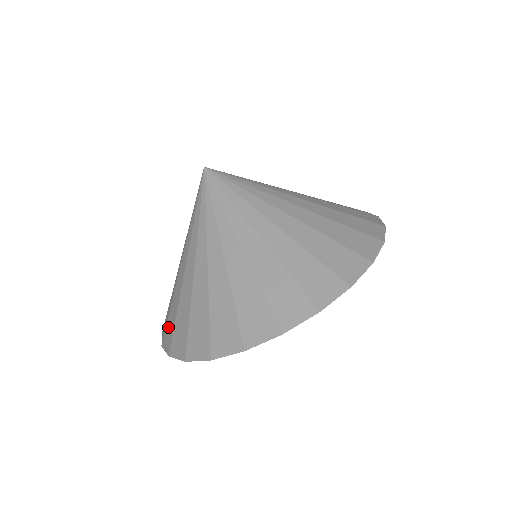
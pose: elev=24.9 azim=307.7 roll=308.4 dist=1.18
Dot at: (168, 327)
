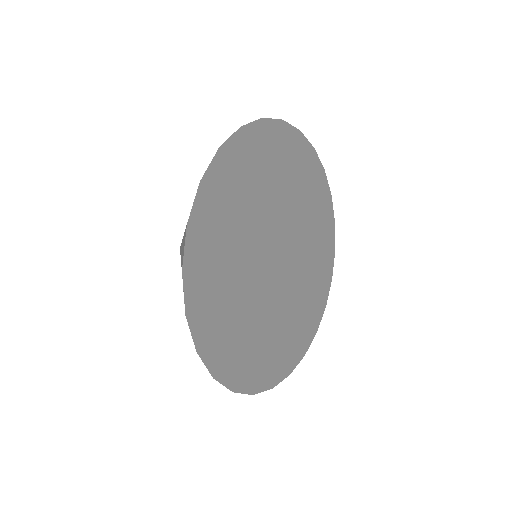
Dot at: occluded
